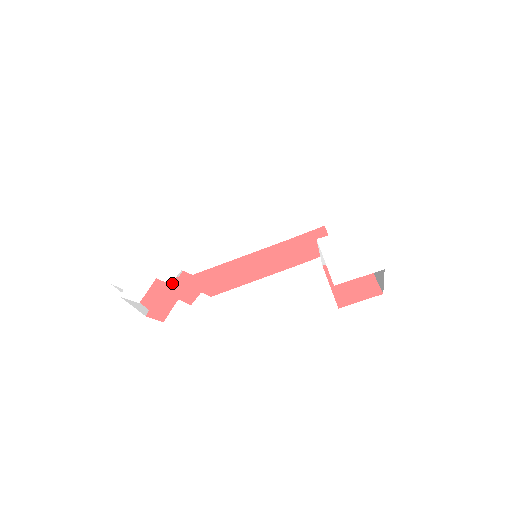
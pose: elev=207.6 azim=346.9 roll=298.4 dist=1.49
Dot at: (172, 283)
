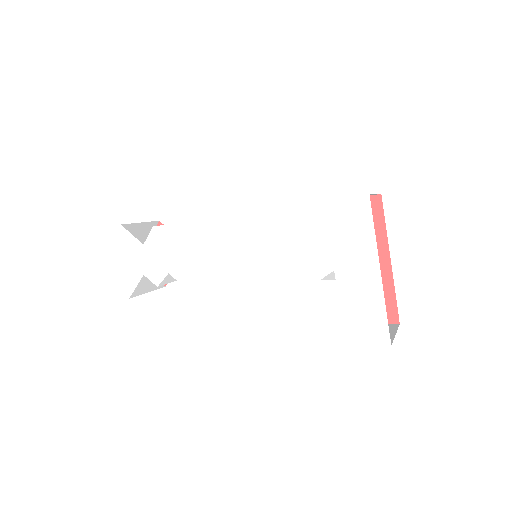
Dot at: occluded
